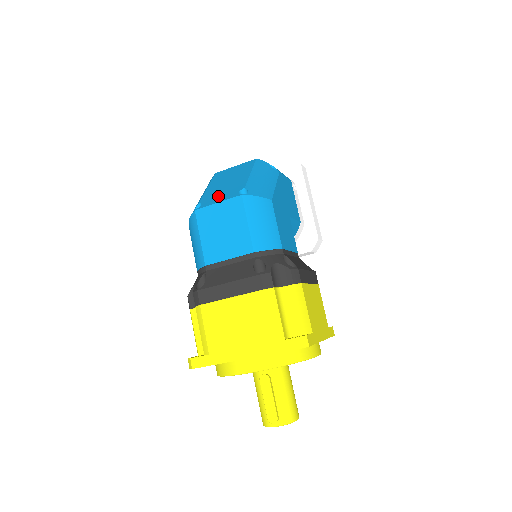
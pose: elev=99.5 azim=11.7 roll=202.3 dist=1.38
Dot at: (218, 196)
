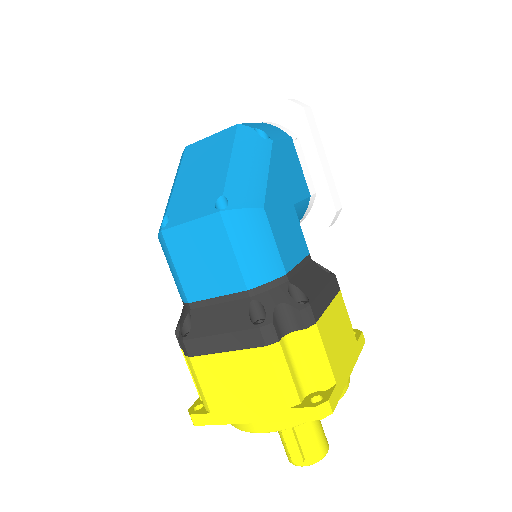
Dot at: (189, 206)
